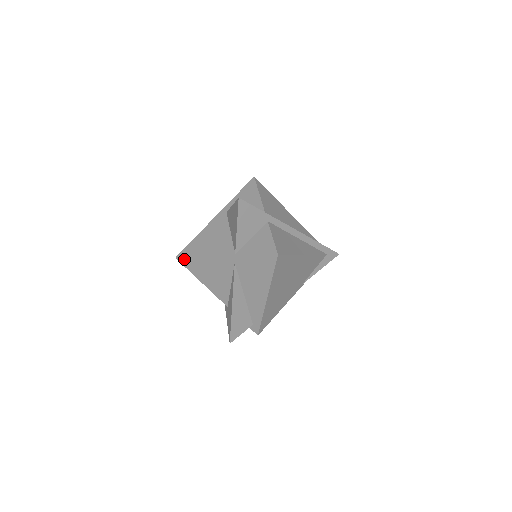
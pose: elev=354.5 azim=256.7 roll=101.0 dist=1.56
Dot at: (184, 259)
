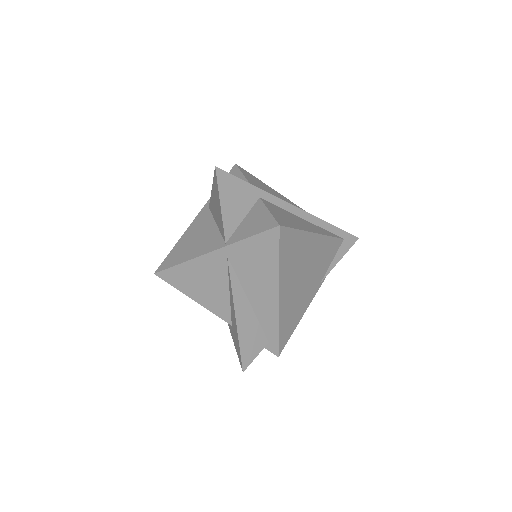
Dot at: (165, 272)
